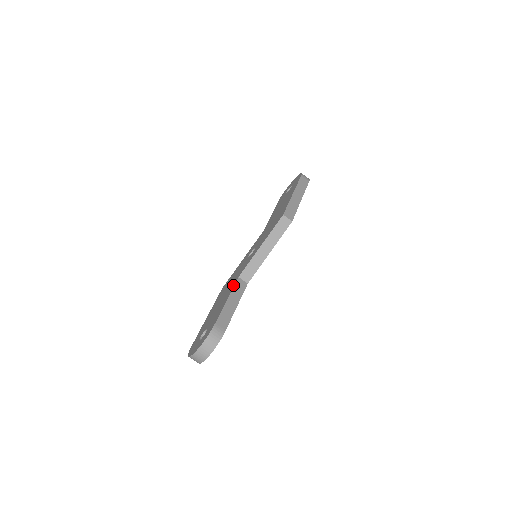
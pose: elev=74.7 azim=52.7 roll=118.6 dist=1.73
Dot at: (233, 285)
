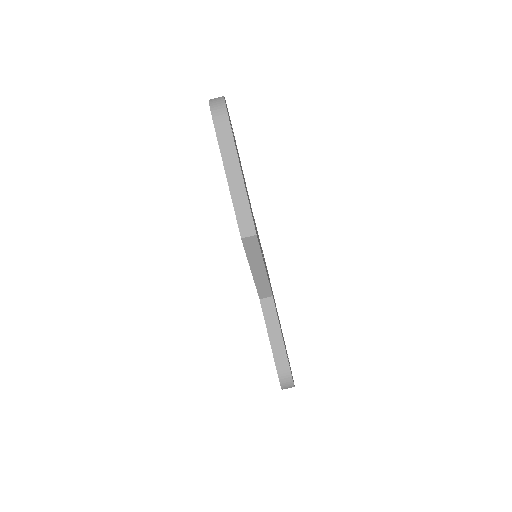
Dot at: (262, 311)
